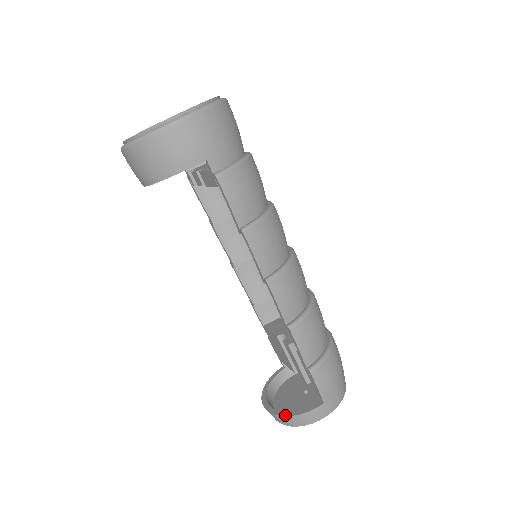
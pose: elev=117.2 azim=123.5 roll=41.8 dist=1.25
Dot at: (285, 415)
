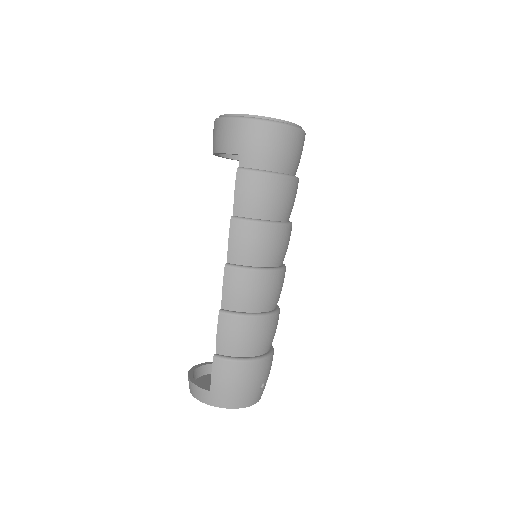
Dot at: (189, 377)
